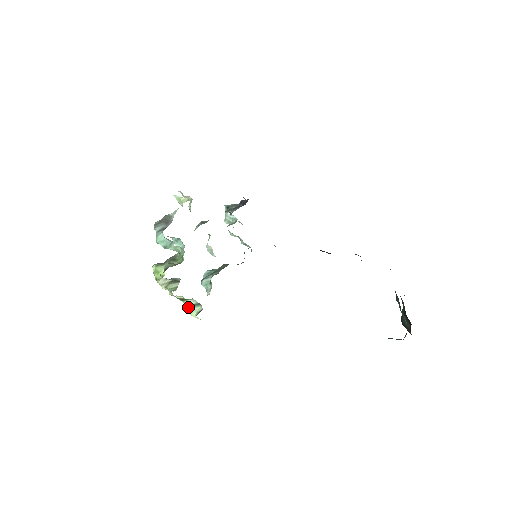
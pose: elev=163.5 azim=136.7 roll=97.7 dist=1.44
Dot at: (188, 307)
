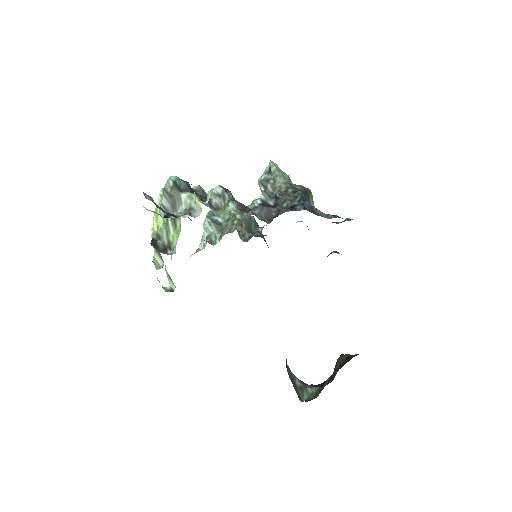
Dot at: (167, 273)
